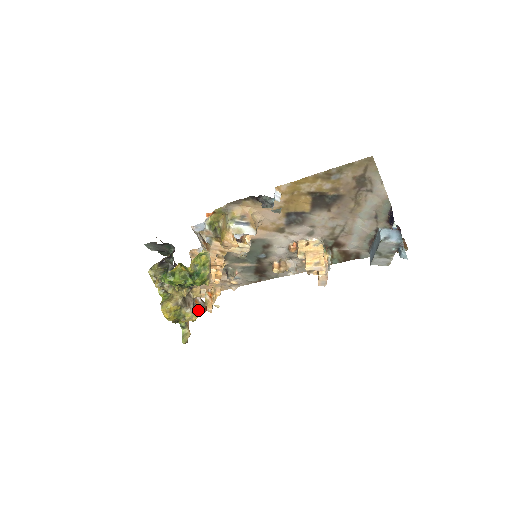
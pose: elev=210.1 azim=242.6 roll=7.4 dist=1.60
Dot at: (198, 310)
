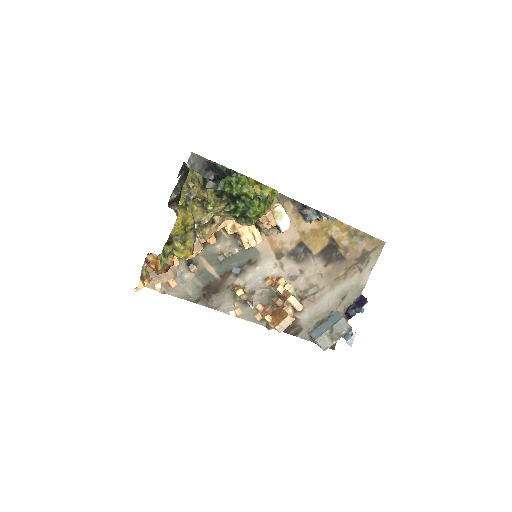
Dot at: occluded
